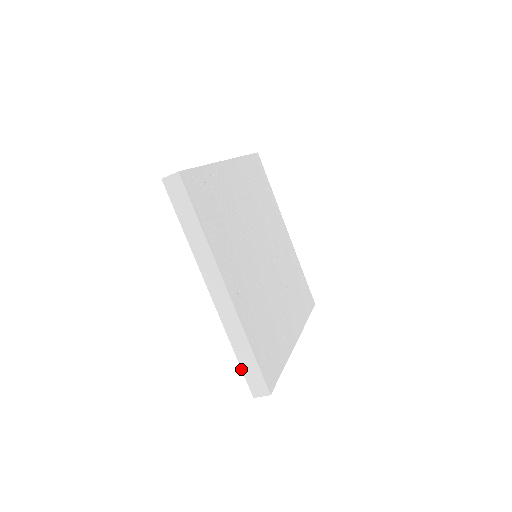
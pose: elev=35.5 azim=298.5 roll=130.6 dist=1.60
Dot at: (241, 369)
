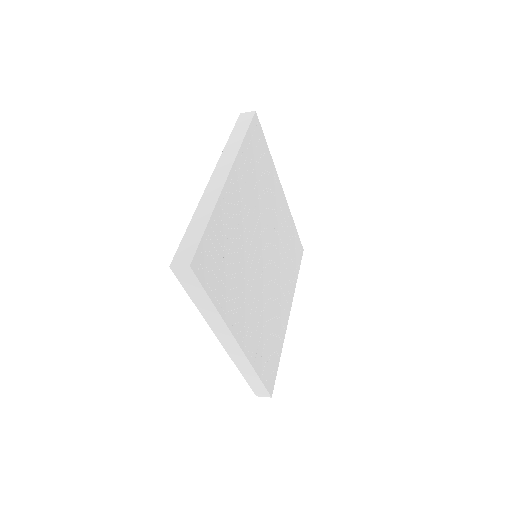
Dot at: occluded
